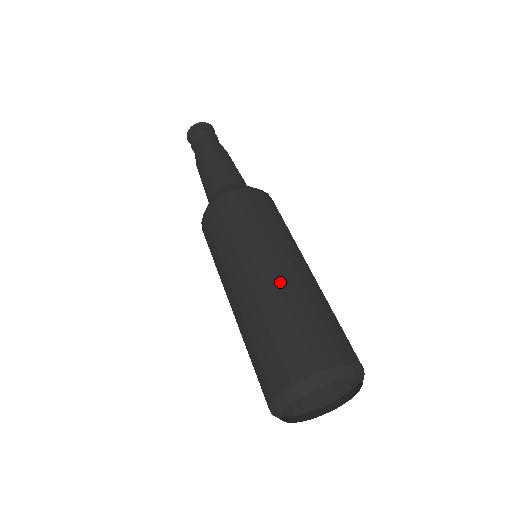
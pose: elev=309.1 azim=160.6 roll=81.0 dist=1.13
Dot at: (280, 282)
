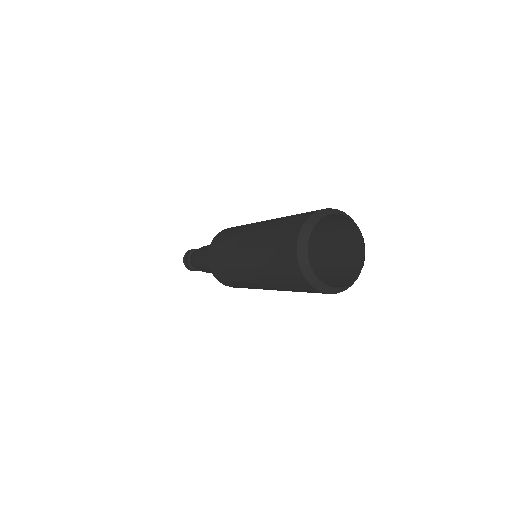
Dot at: occluded
